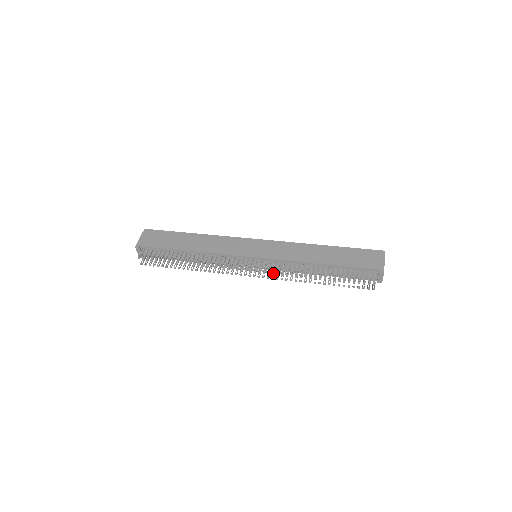
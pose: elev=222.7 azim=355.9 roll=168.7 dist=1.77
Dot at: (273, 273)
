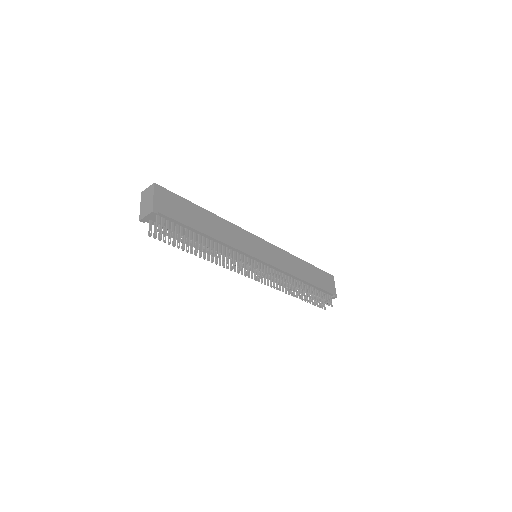
Dot at: occluded
